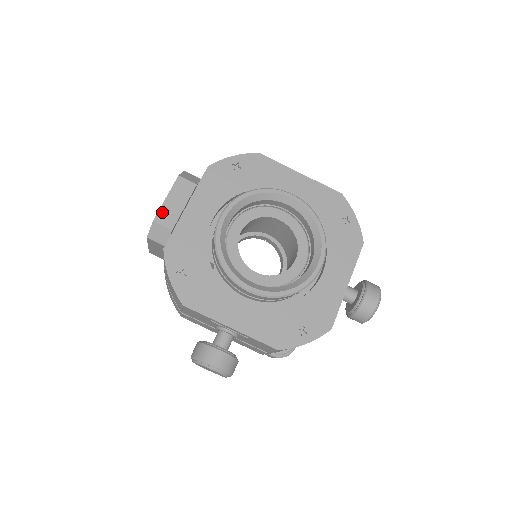
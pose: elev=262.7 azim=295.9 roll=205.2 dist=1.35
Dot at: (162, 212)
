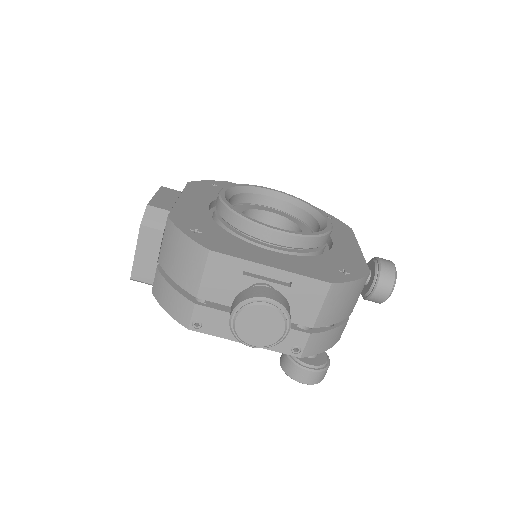
Dot at: (154, 201)
